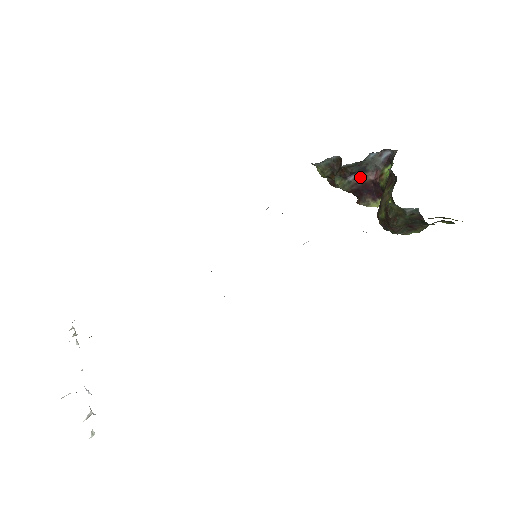
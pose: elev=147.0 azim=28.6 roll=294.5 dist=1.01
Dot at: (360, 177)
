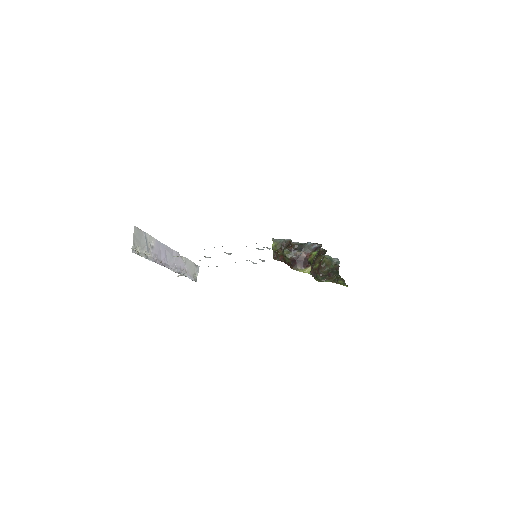
Dot at: (299, 253)
